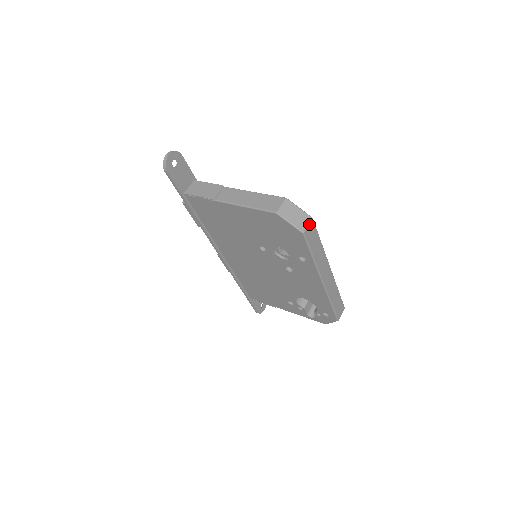
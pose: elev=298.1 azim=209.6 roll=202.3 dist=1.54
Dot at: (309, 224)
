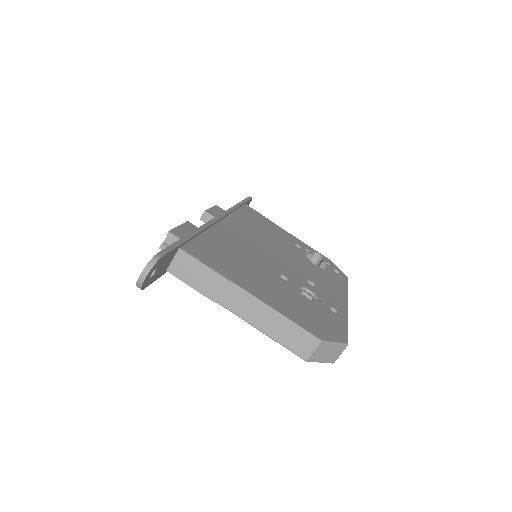
Dot at: occluded
